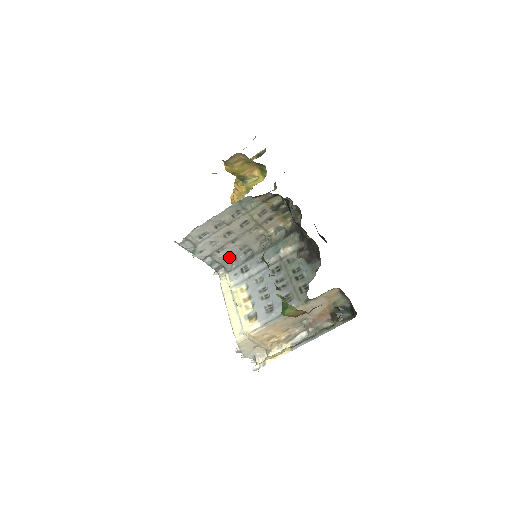
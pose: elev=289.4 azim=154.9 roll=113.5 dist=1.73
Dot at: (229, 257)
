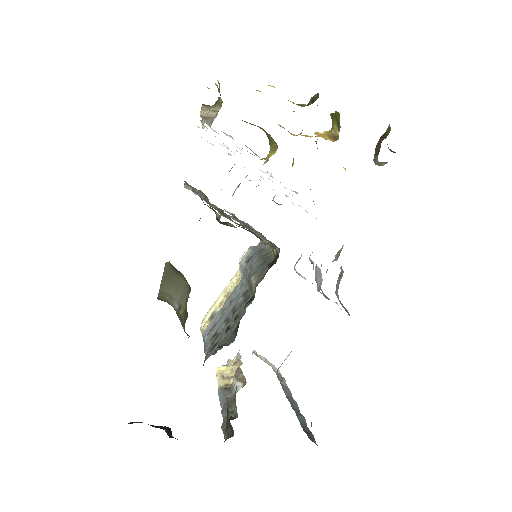
Dot at: occluded
